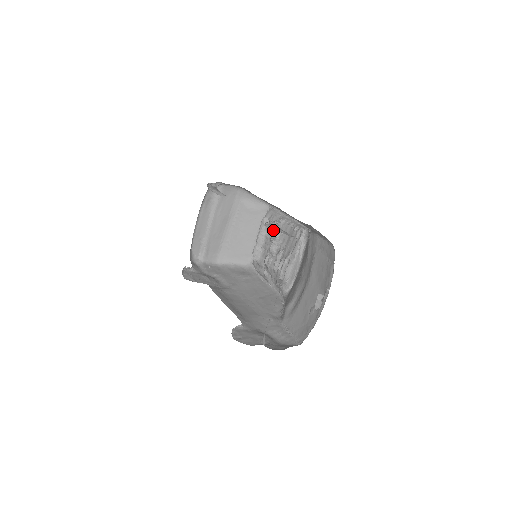
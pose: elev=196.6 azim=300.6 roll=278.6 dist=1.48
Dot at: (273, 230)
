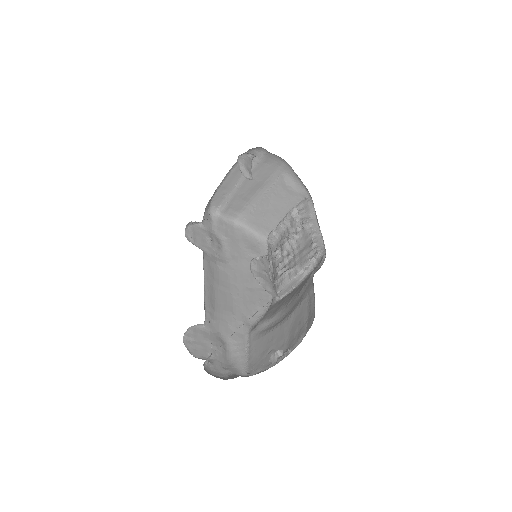
Dot at: (296, 227)
